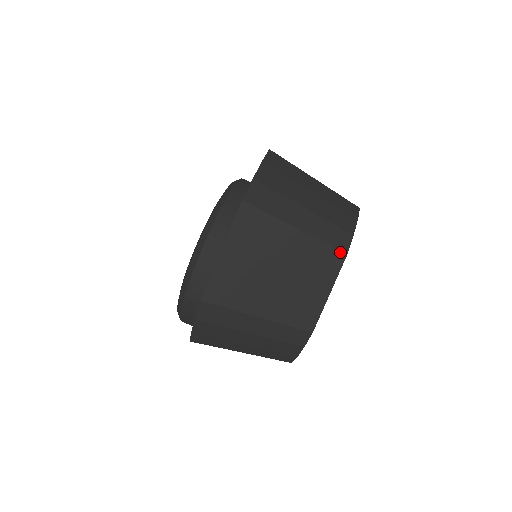
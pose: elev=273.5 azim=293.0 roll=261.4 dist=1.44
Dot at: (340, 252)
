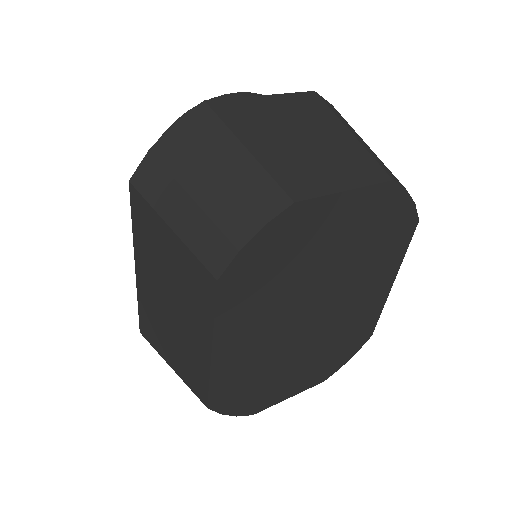
Dot at: (385, 173)
